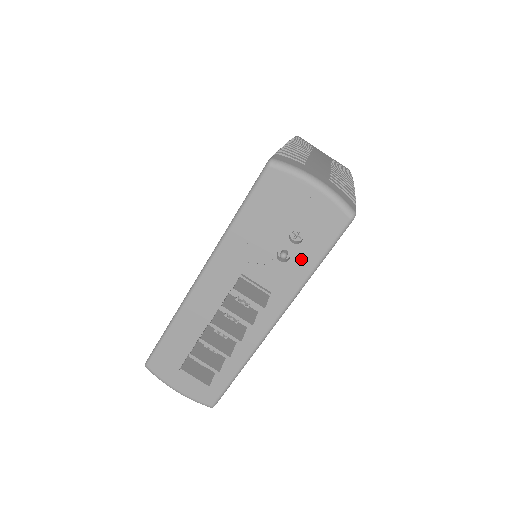
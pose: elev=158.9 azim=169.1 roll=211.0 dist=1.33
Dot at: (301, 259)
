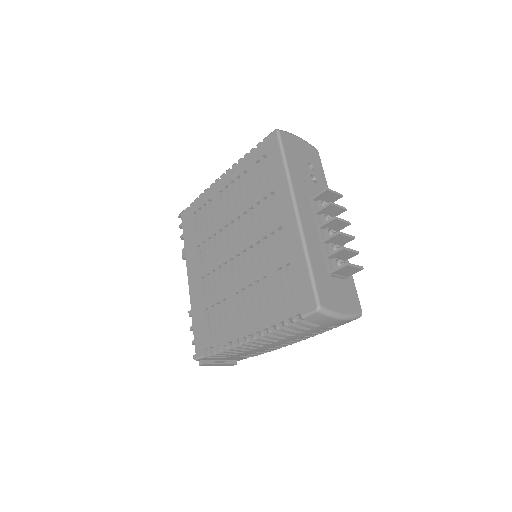
Dot at: (320, 178)
